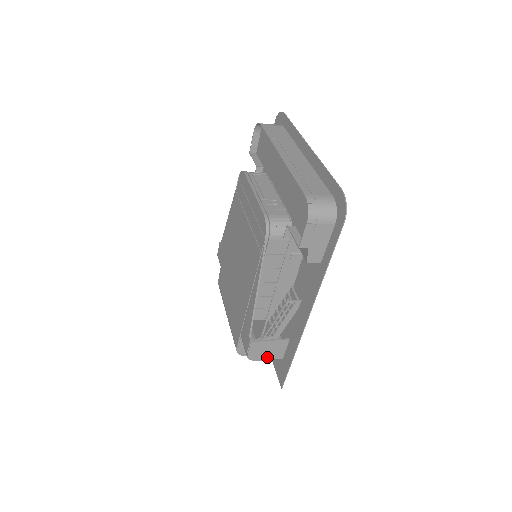
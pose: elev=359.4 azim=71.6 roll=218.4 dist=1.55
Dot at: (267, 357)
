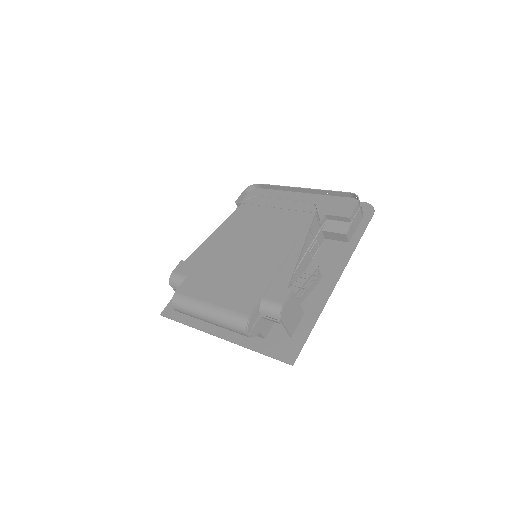
Dot at: (287, 324)
